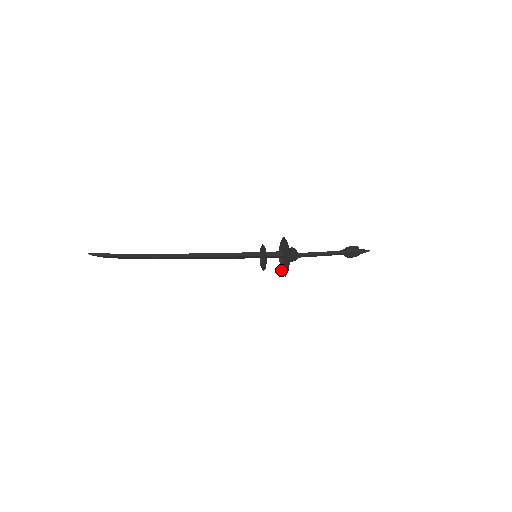
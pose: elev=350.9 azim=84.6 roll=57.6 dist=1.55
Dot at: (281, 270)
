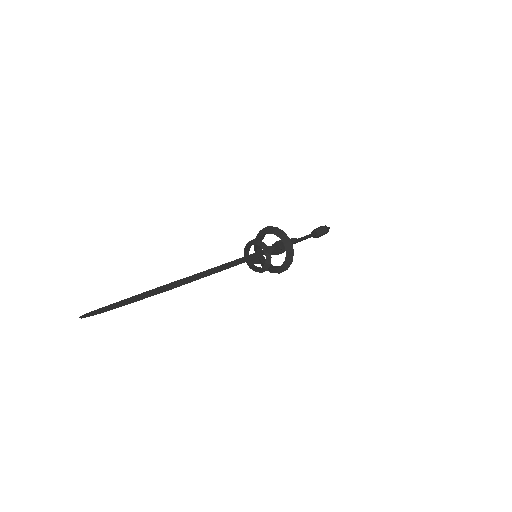
Dot at: occluded
